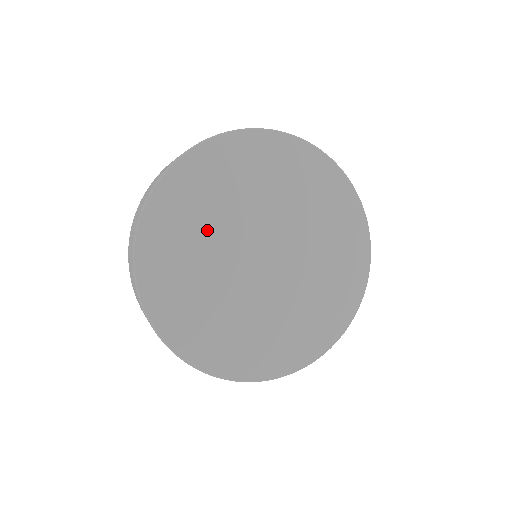
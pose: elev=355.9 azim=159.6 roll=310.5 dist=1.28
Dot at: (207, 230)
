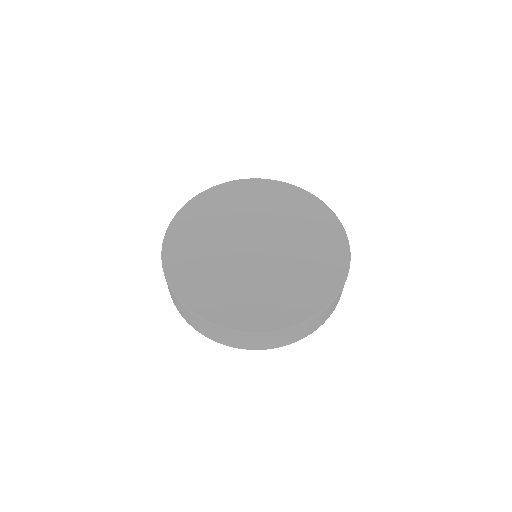
Dot at: (221, 222)
